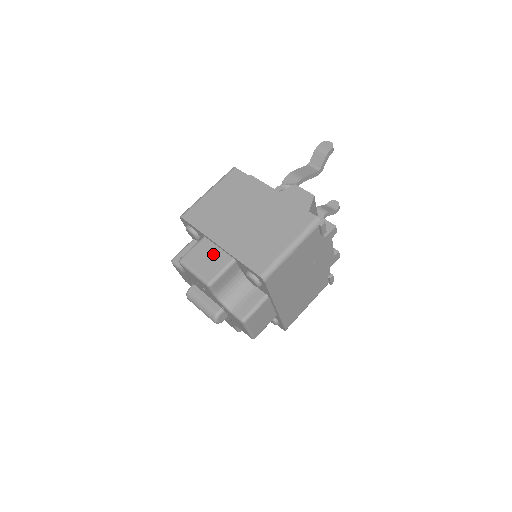
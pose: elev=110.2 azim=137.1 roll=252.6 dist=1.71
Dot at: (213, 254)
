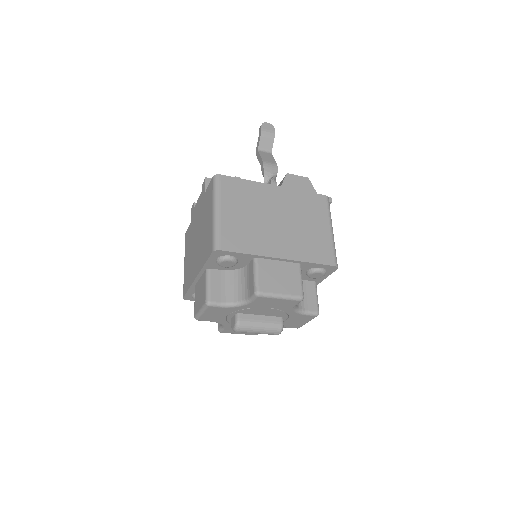
Dot at: (281, 270)
